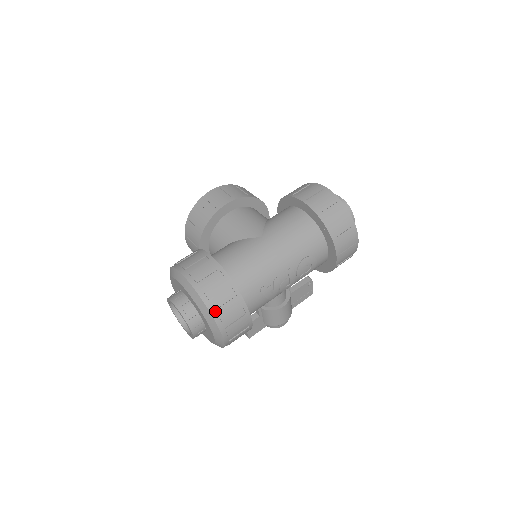
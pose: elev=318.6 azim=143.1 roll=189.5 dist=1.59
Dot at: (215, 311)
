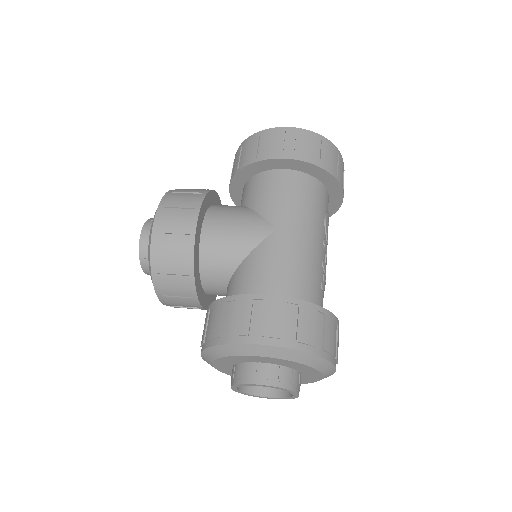
Dot at: (323, 351)
